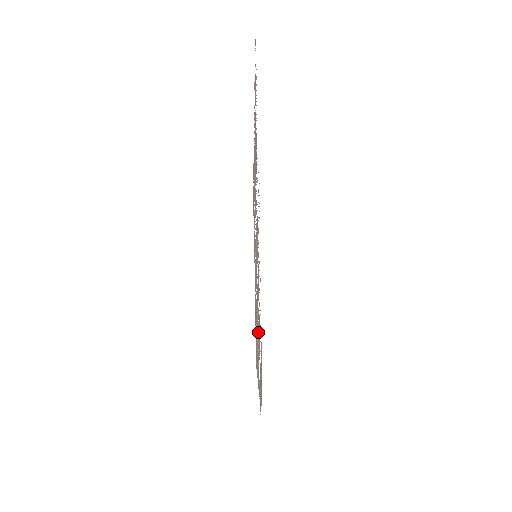
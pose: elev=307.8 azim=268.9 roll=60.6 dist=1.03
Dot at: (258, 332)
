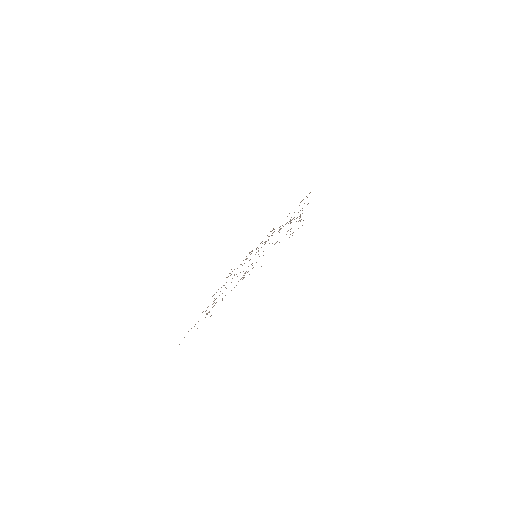
Dot at: occluded
